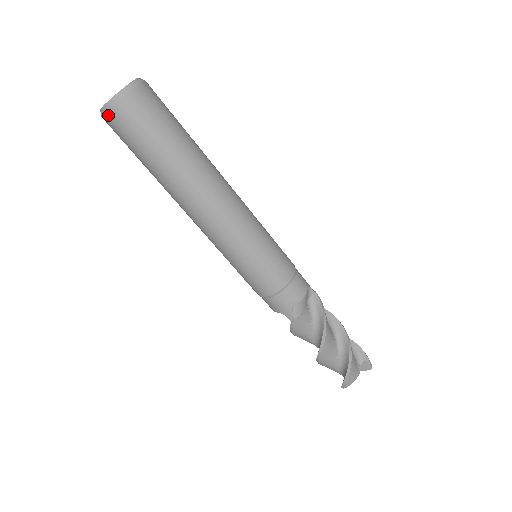
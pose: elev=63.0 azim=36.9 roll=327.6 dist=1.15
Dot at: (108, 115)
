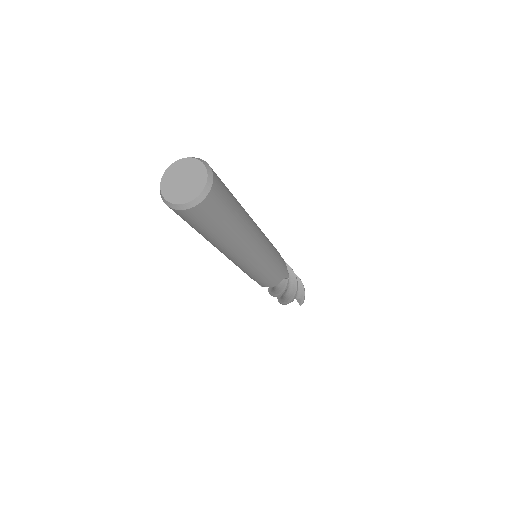
Dot at: (163, 200)
